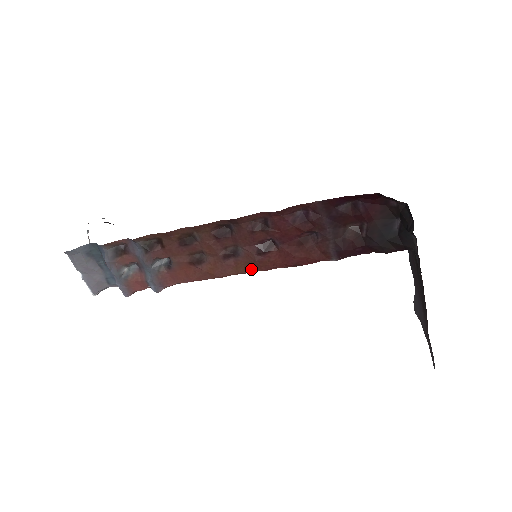
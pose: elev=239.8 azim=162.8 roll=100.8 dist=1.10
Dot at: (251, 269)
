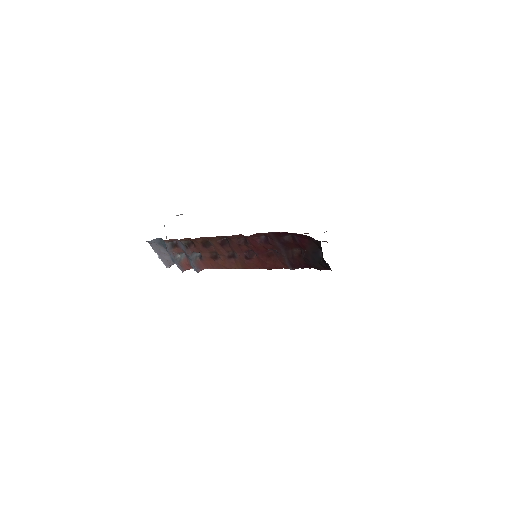
Dot at: (245, 267)
